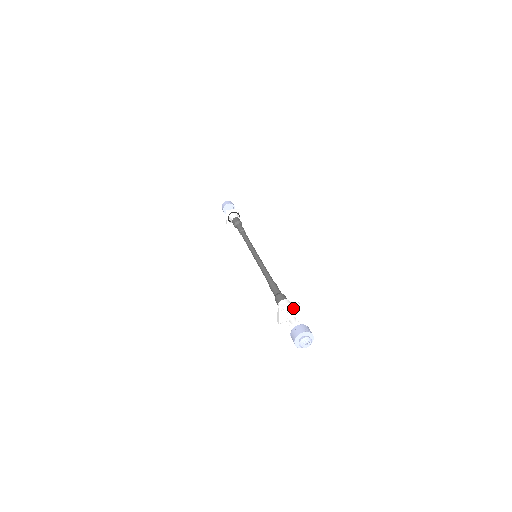
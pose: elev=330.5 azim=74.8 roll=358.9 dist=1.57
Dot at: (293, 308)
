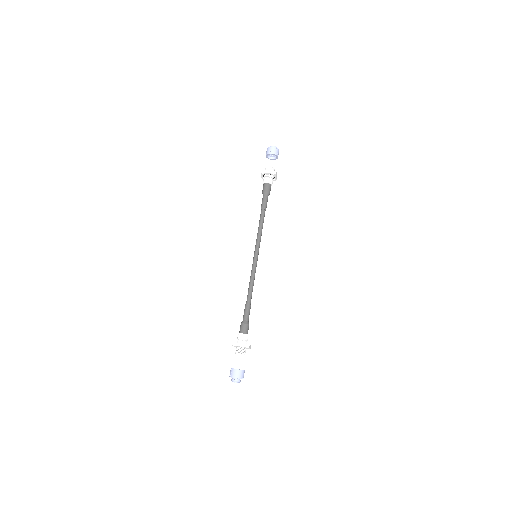
Dot at: (243, 347)
